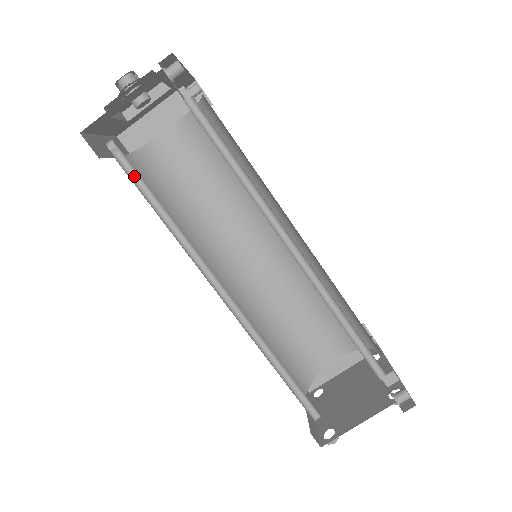
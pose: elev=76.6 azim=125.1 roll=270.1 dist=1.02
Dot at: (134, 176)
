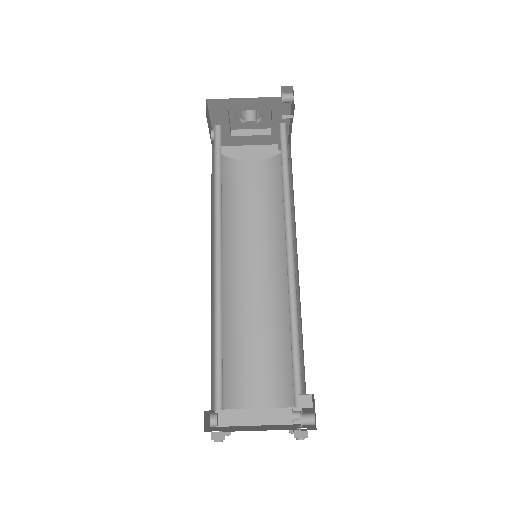
Dot at: (217, 145)
